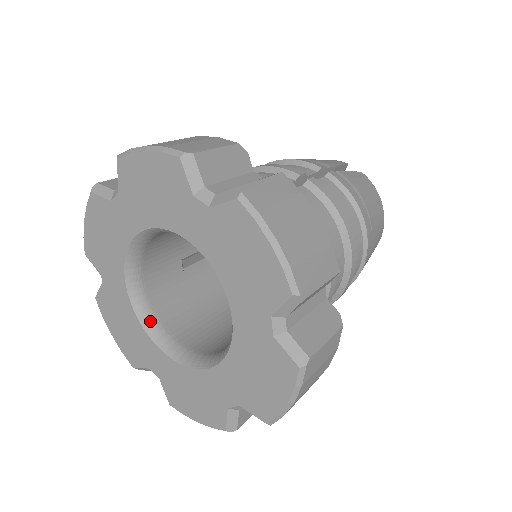
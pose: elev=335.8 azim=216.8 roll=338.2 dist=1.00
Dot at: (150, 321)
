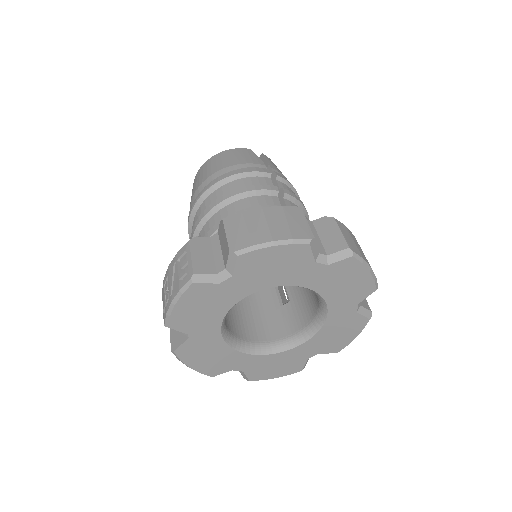
Dot at: (235, 342)
